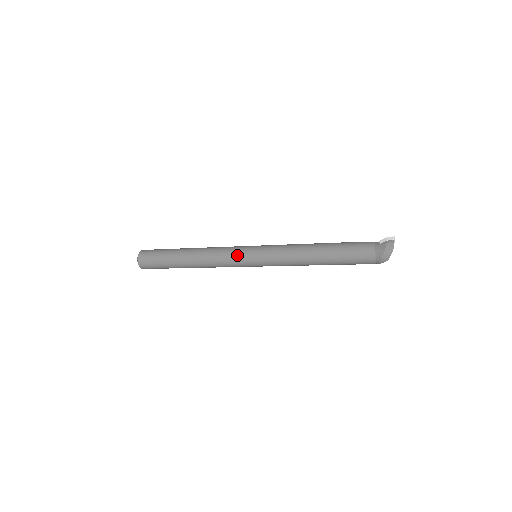
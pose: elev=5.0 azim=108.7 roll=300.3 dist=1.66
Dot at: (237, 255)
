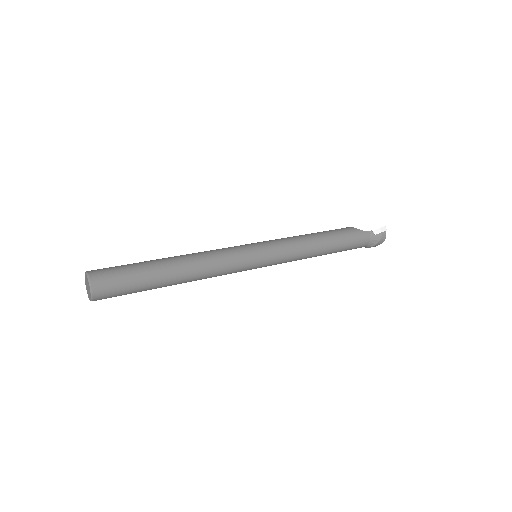
Dot at: (244, 266)
